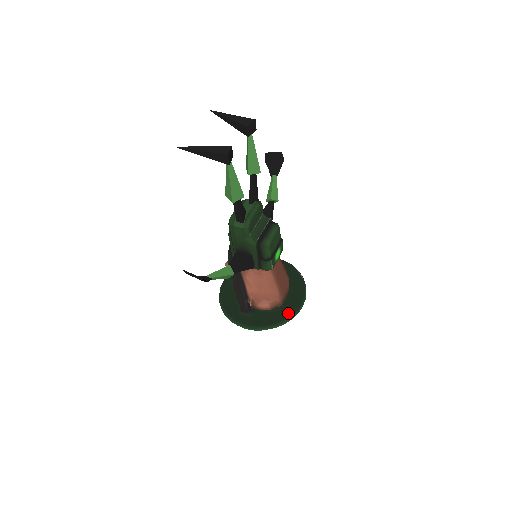
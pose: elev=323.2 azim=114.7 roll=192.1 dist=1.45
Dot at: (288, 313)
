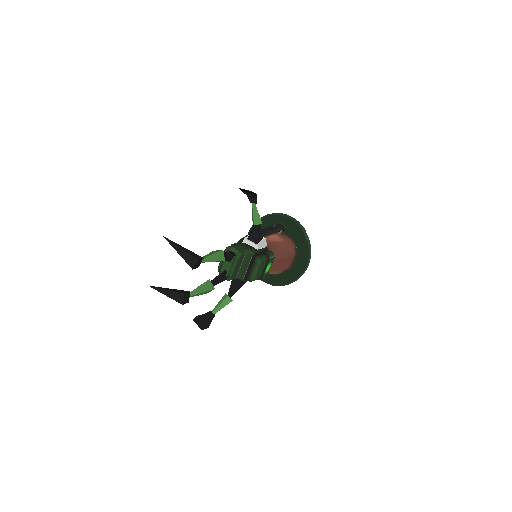
Dot at: (295, 276)
